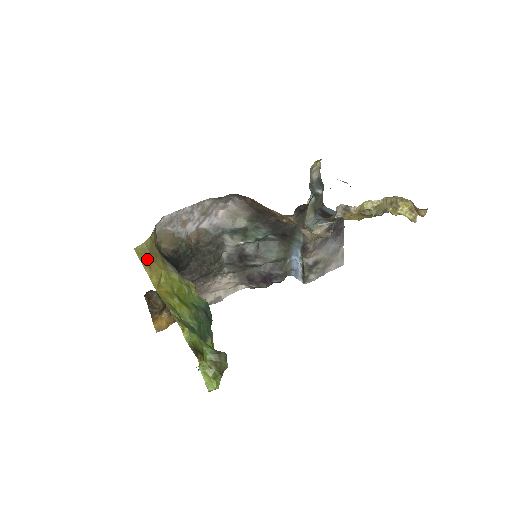
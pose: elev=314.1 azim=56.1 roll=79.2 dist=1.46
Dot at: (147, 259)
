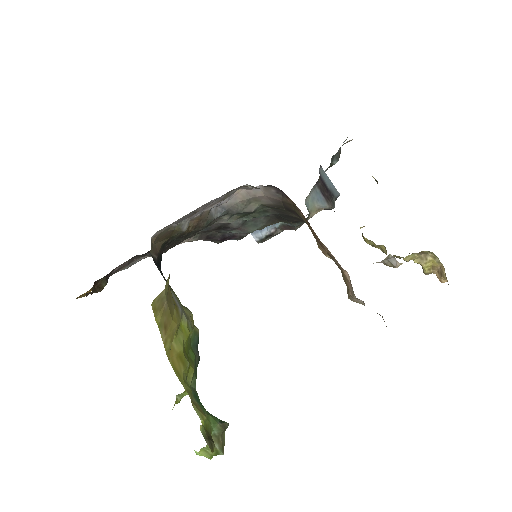
Dot at: (163, 314)
